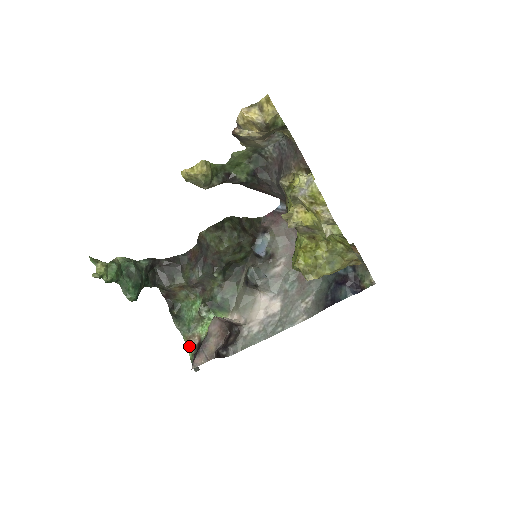
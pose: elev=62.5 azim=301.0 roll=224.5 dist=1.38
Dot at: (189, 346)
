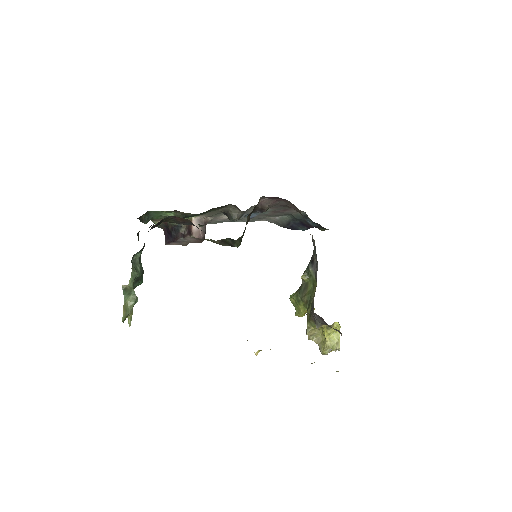
Dot at: (155, 222)
